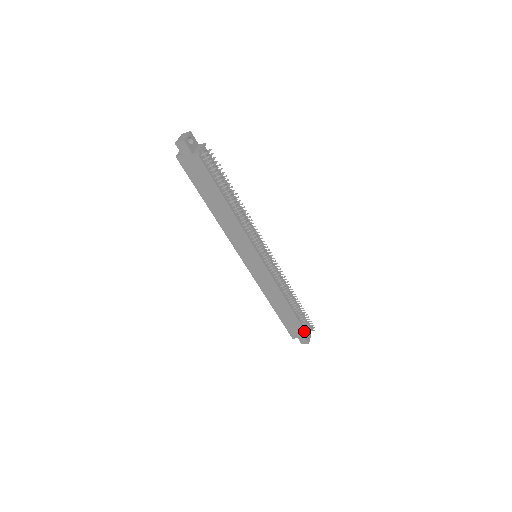
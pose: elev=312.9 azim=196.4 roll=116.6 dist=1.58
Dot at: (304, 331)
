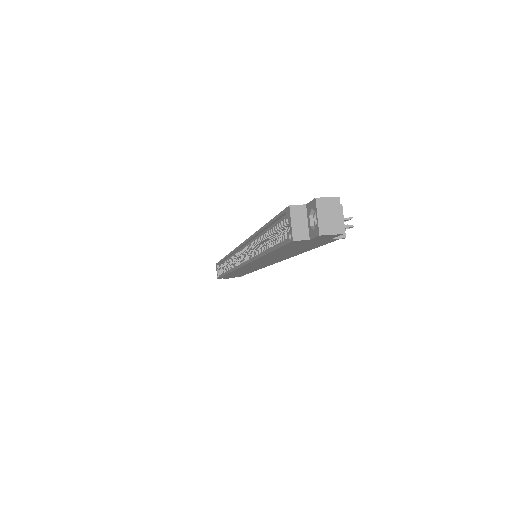
Dot at: (240, 276)
